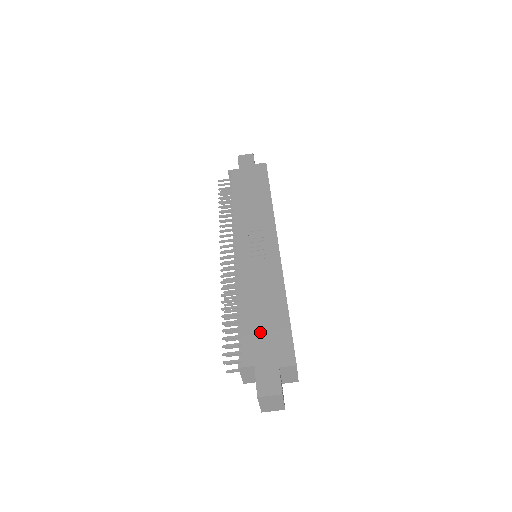
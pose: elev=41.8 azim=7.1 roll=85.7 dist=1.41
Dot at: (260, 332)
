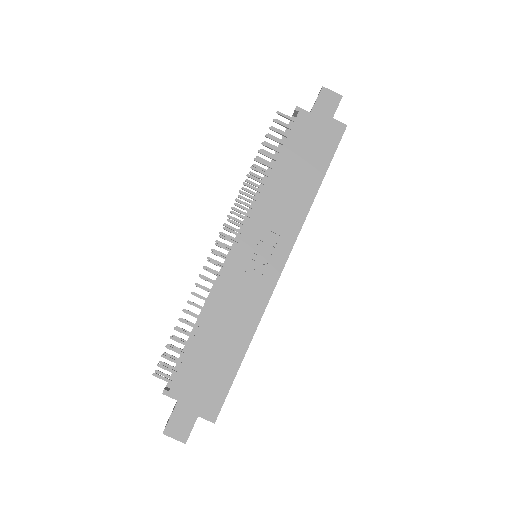
Dot at: (203, 368)
